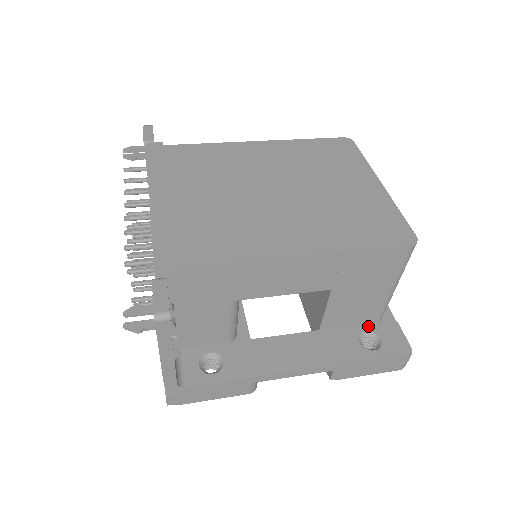
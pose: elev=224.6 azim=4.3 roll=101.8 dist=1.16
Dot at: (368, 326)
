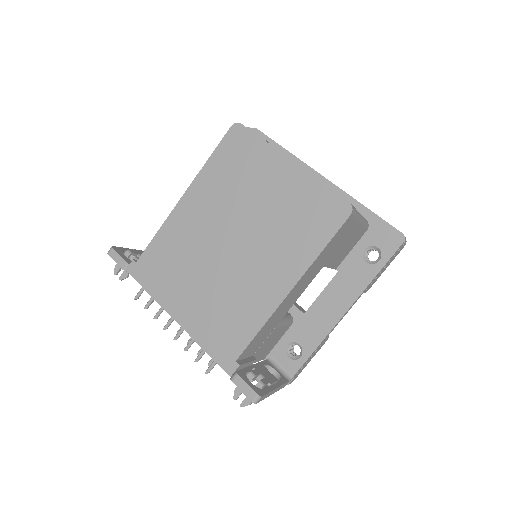
Dot at: (363, 244)
